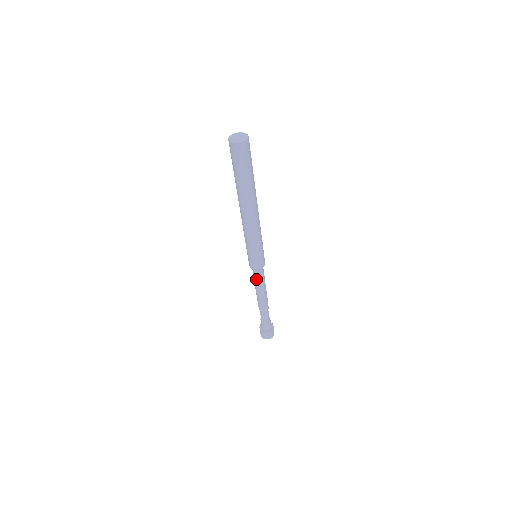
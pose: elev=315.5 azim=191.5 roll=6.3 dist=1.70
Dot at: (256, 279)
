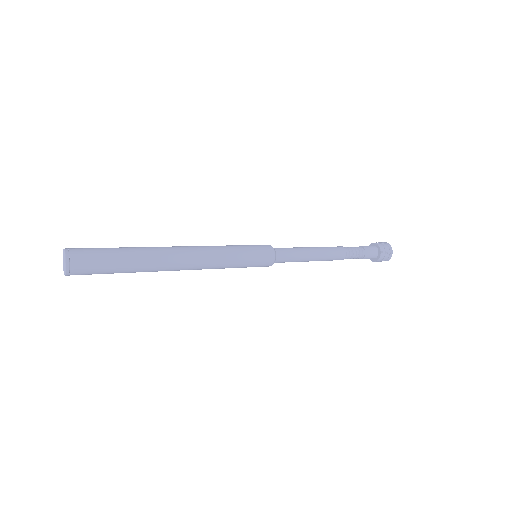
Dot at: occluded
